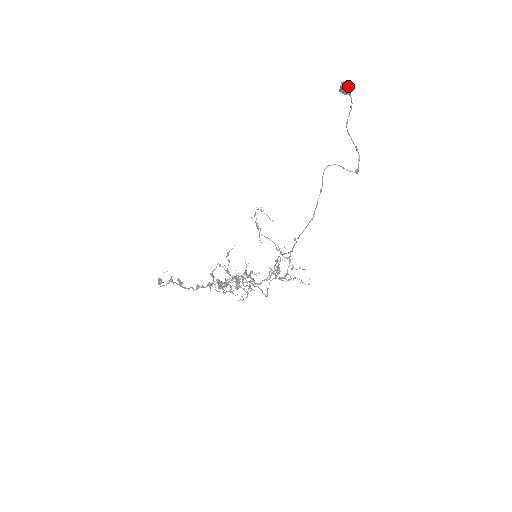
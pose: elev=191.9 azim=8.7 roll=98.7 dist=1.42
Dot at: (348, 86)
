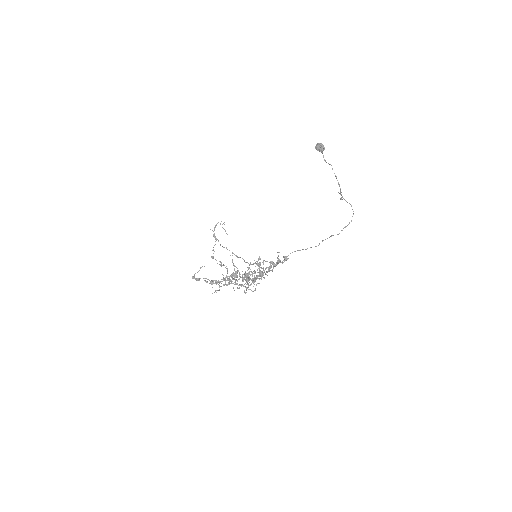
Dot at: (324, 147)
